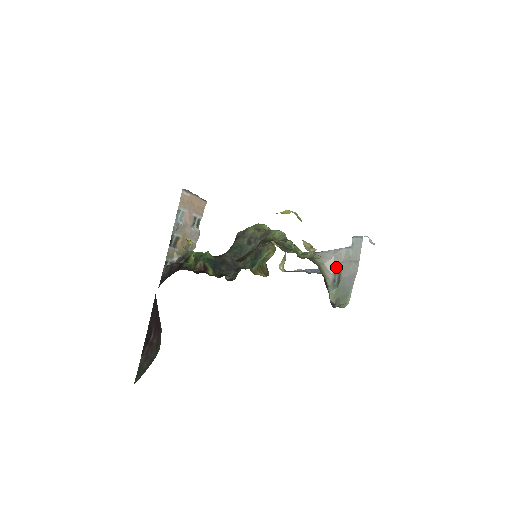
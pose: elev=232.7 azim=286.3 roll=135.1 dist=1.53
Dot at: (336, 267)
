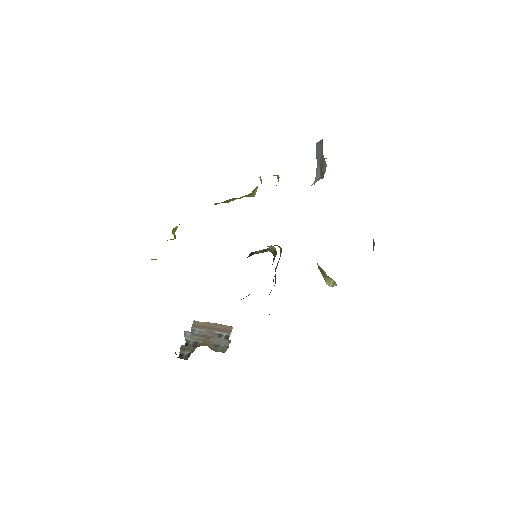
Dot at: (320, 174)
